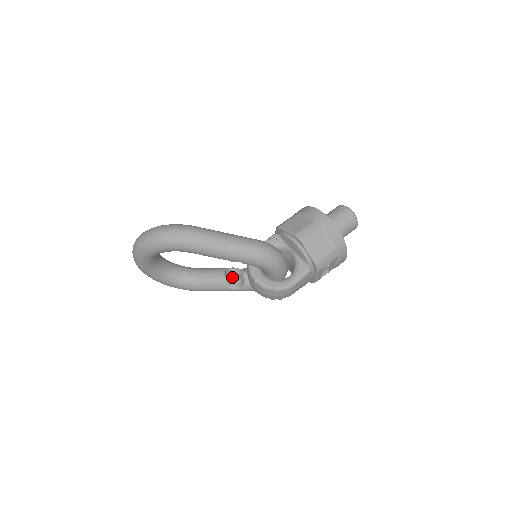
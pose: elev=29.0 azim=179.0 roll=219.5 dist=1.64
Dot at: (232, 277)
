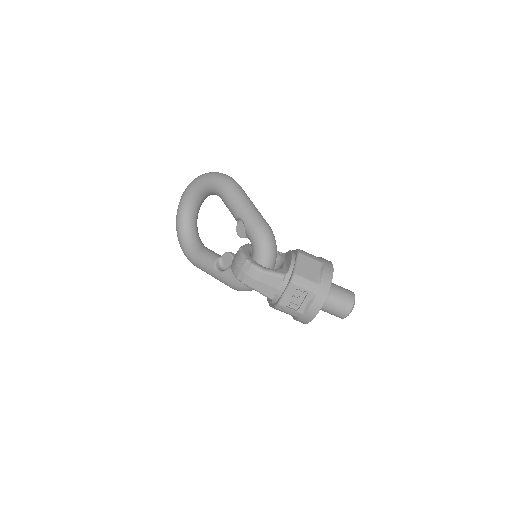
Dot at: (225, 261)
